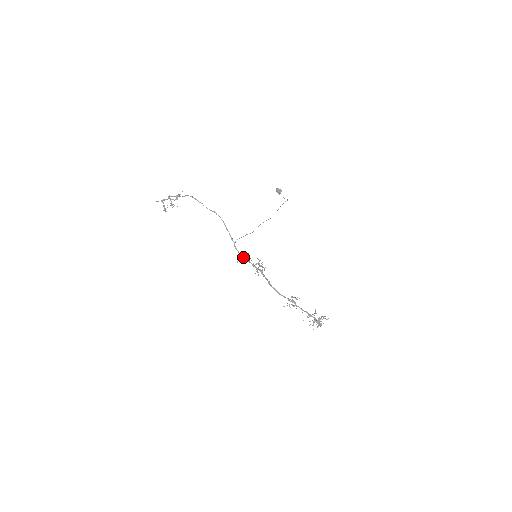
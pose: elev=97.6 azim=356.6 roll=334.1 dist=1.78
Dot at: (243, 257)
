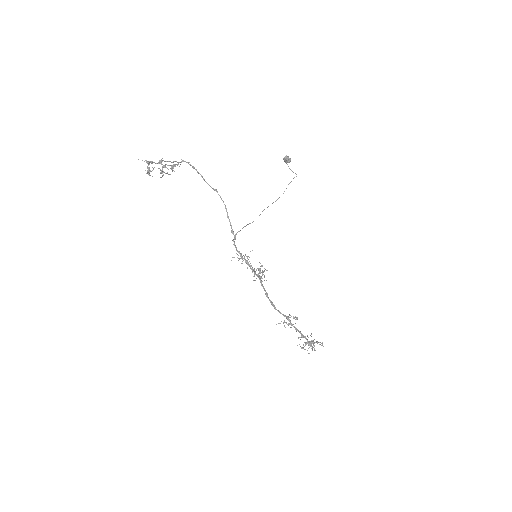
Dot at: (241, 257)
